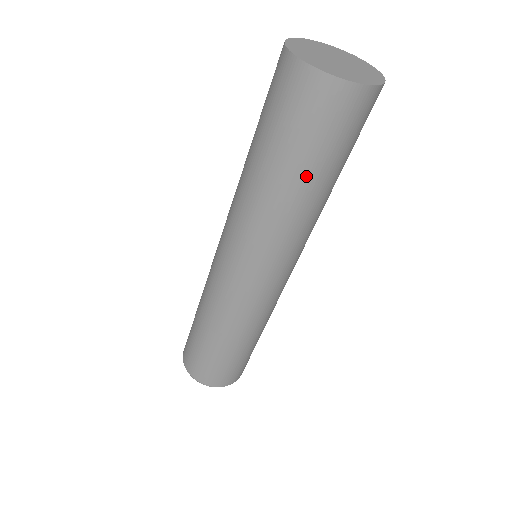
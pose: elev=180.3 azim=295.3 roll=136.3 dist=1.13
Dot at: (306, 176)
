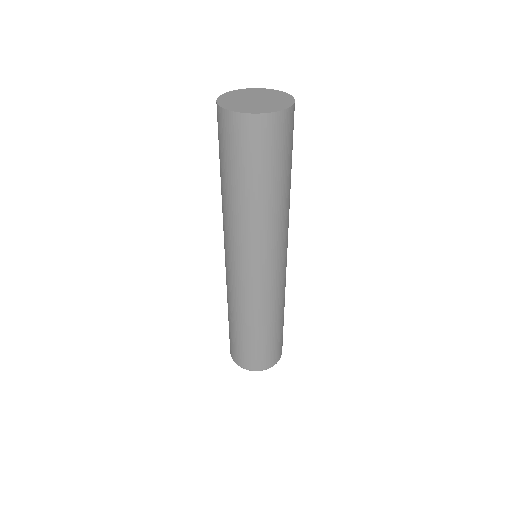
Dot at: (230, 181)
